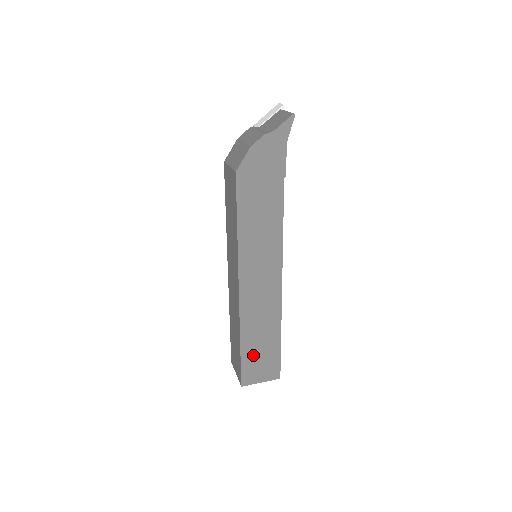
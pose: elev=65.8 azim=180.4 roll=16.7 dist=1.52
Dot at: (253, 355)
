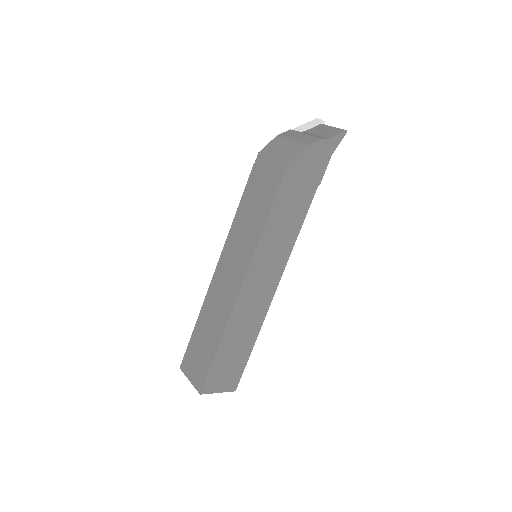
Dot at: (224, 360)
